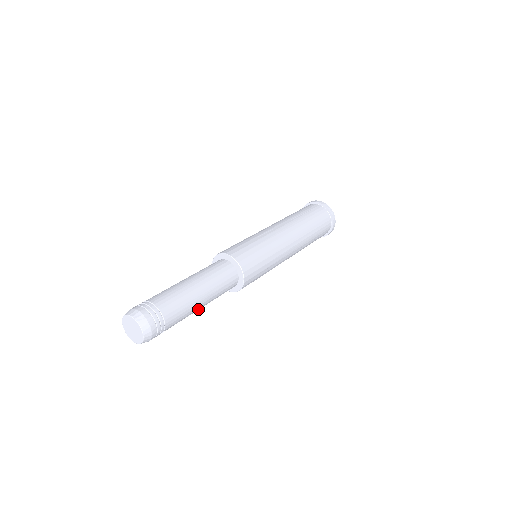
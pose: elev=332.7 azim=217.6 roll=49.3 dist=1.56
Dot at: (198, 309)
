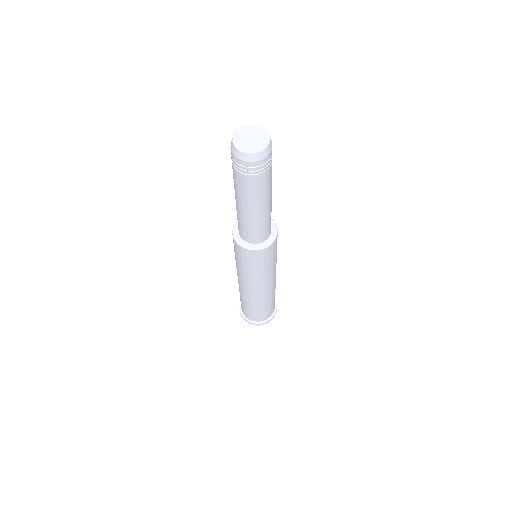
Dot at: occluded
